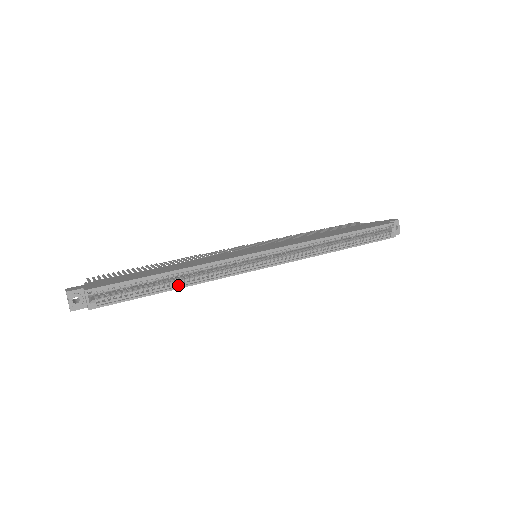
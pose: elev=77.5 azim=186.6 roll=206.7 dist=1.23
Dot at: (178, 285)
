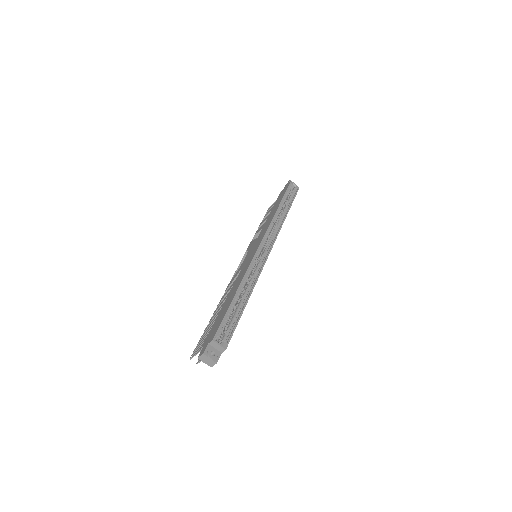
Dot at: (246, 297)
